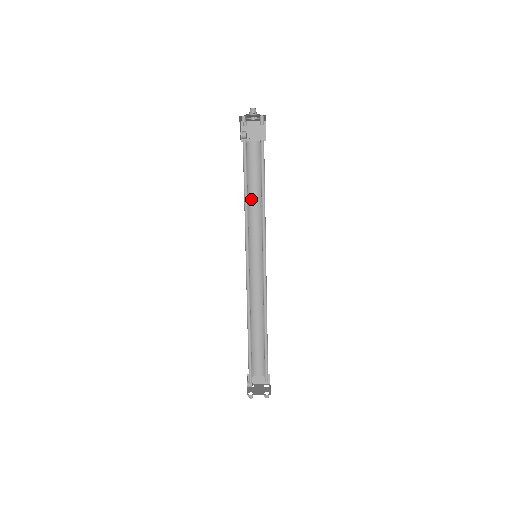
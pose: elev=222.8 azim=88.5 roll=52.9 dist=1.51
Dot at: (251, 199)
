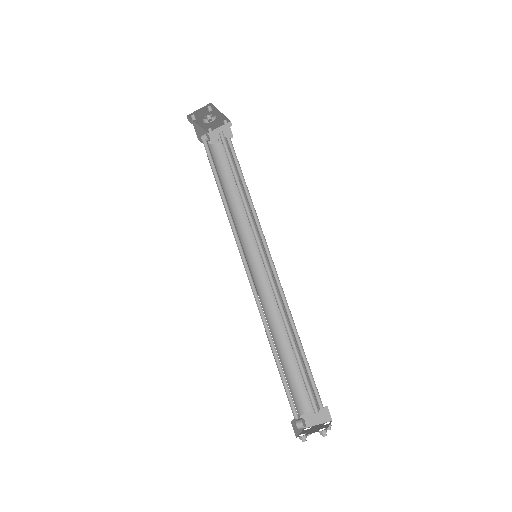
Dot at: (235, 199)
